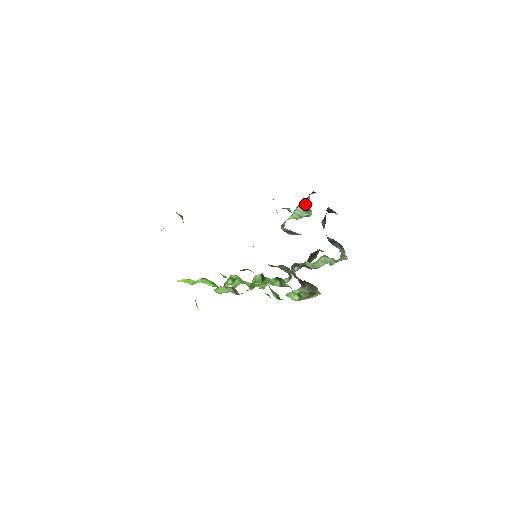
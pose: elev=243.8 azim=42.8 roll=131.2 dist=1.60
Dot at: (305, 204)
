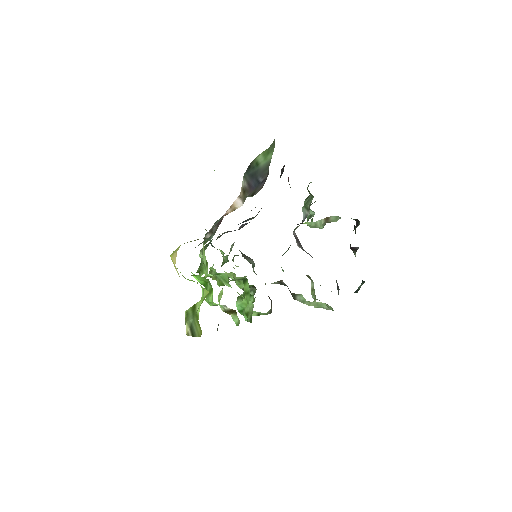
Dot at: (332, 219)
